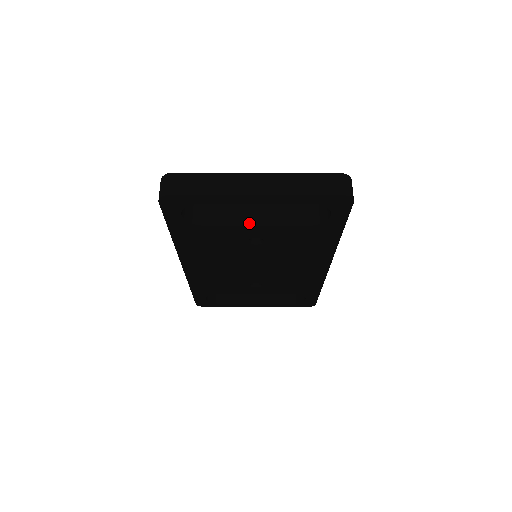
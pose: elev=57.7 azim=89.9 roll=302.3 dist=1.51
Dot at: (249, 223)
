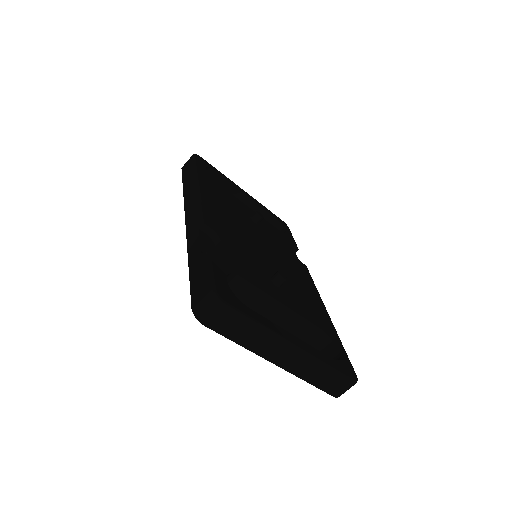
Dot at: occluded
